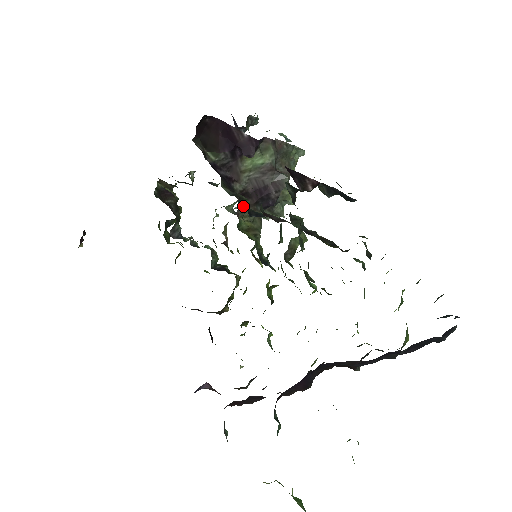
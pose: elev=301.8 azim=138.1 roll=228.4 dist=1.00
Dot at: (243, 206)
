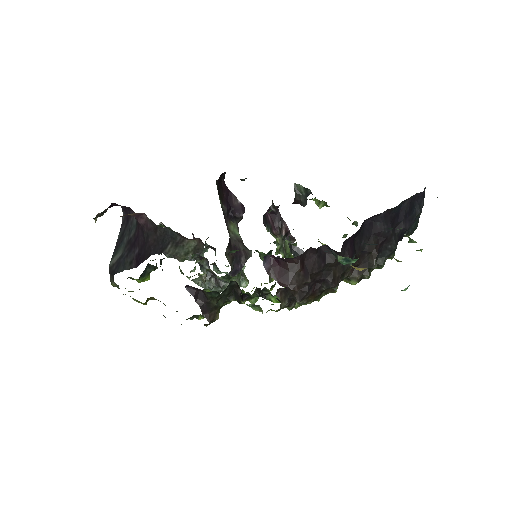
Dot at: (227, 251)
